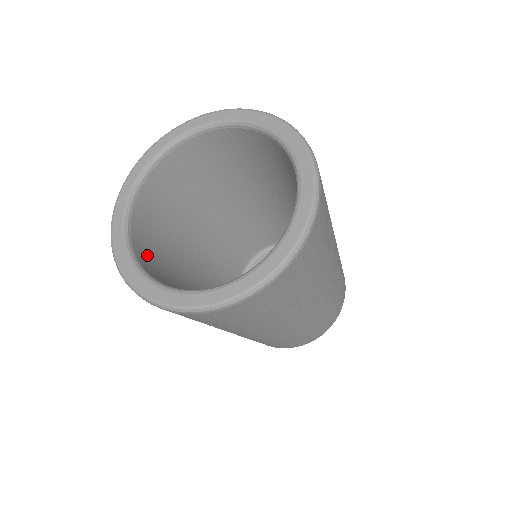
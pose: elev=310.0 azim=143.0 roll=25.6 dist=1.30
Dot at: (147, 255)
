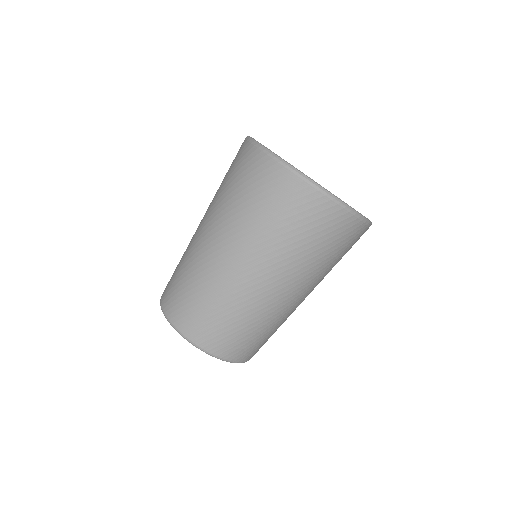
Dot at: occluded
